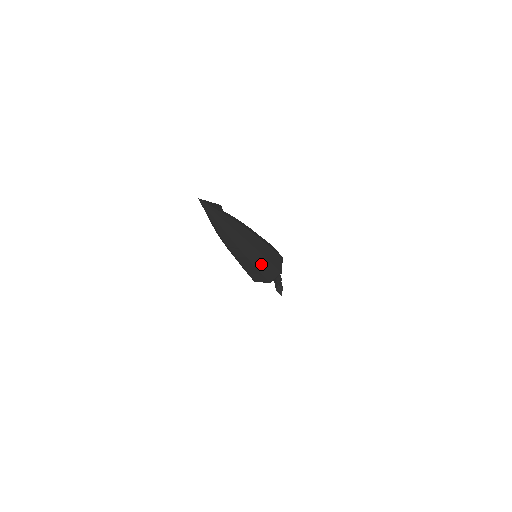
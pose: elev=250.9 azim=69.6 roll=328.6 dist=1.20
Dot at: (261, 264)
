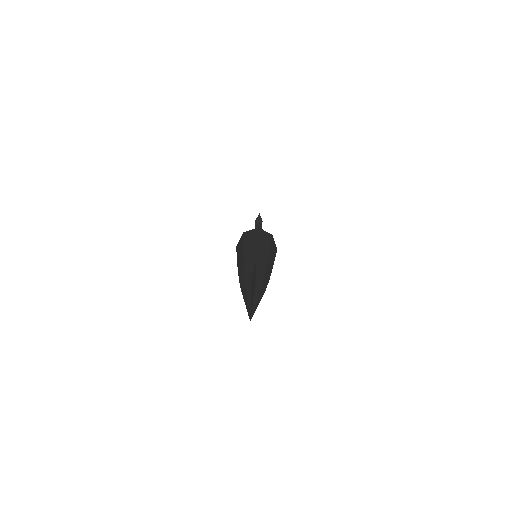
Dot at: occluded
